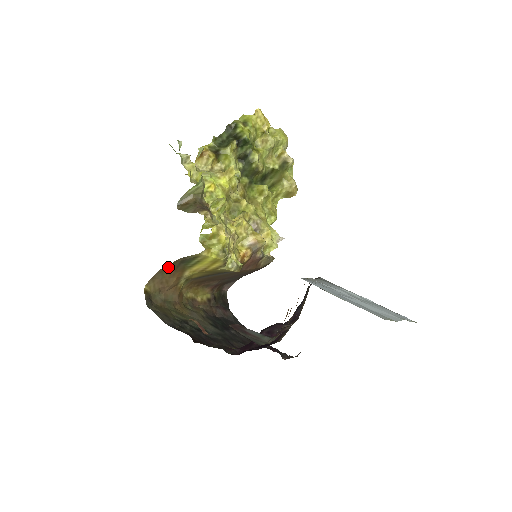
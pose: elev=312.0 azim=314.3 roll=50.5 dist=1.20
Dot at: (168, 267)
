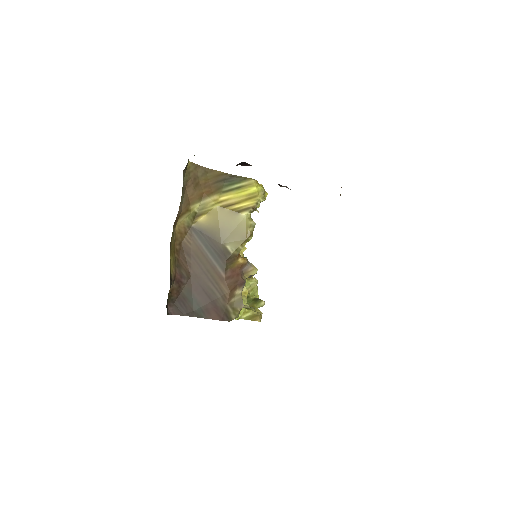
Dot at: (213, 174)
